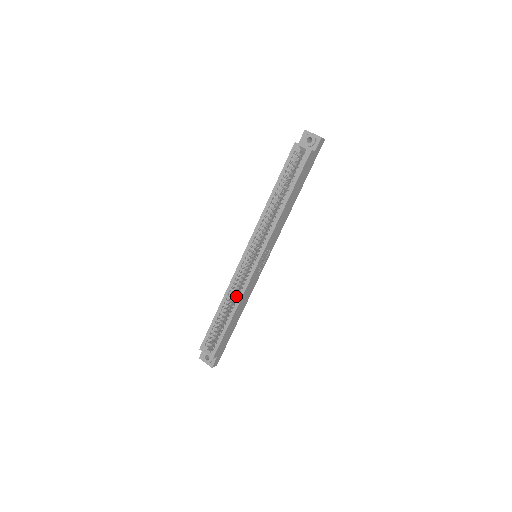
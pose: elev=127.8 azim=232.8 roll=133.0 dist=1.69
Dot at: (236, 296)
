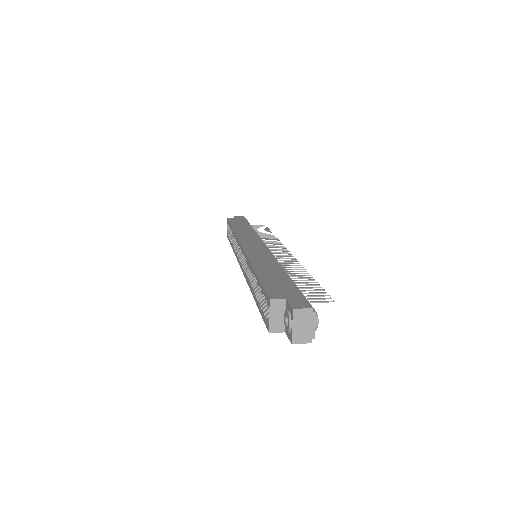
Dot at: (236, 247)
